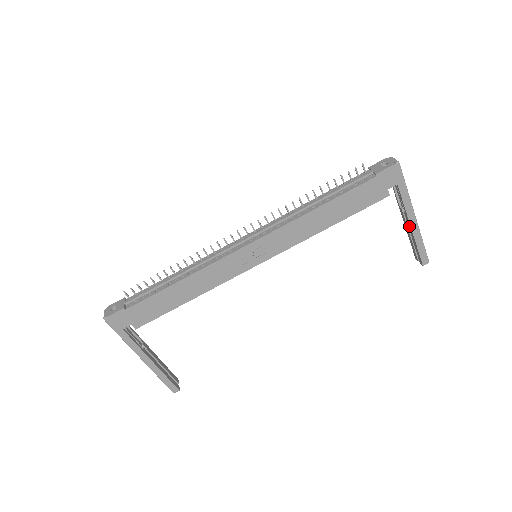
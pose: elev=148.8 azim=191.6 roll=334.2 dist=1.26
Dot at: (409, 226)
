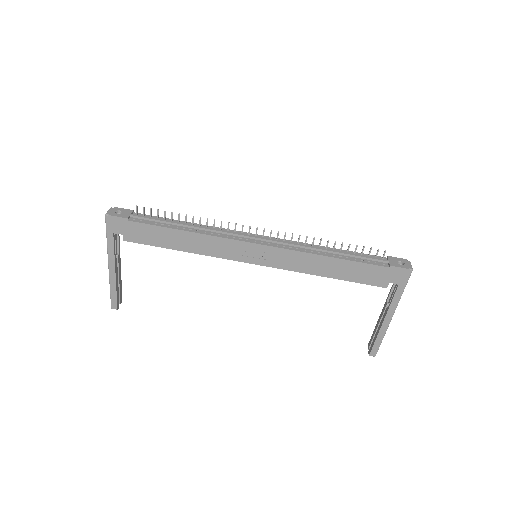
Dot at: (382, 320)
